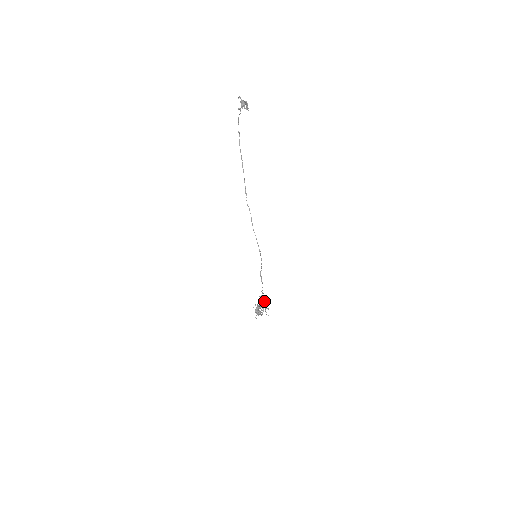
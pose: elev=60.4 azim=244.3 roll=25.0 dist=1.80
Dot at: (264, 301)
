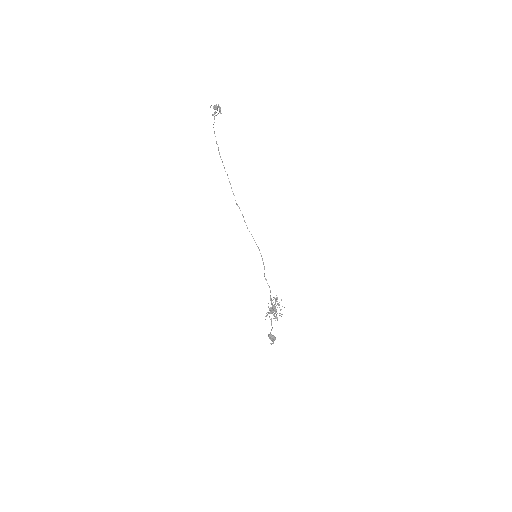
Dot at: occluded
